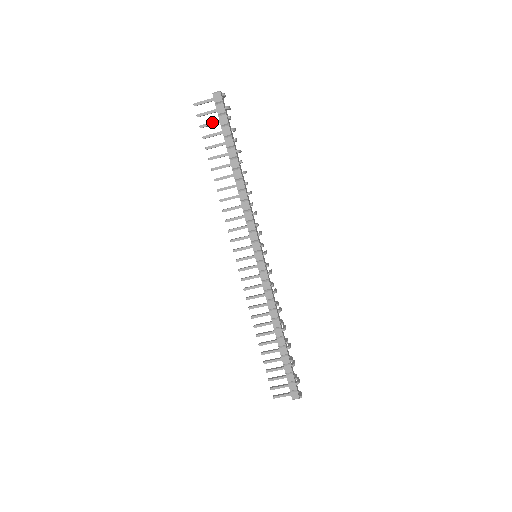
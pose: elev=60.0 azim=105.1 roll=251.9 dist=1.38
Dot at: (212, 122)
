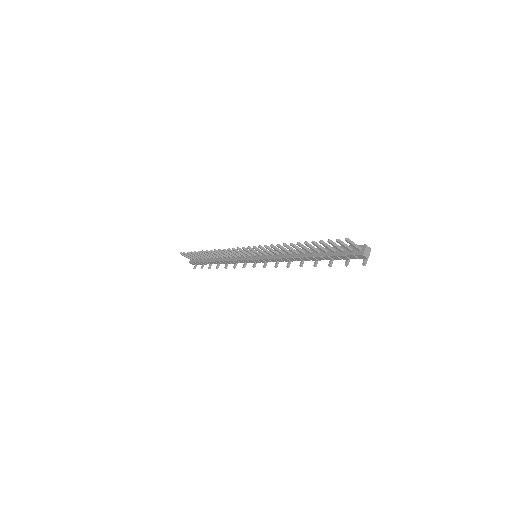
Dot at: (338, 248)
